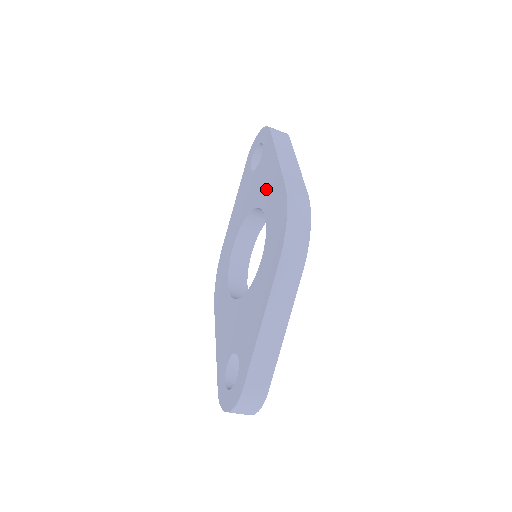
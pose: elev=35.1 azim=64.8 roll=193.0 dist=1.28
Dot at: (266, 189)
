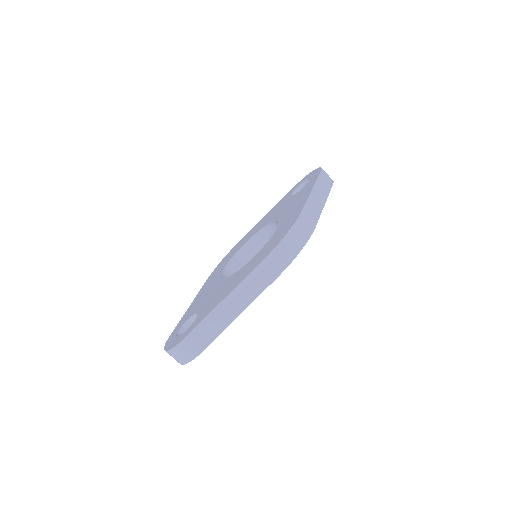
Dot at: (290, 210)
